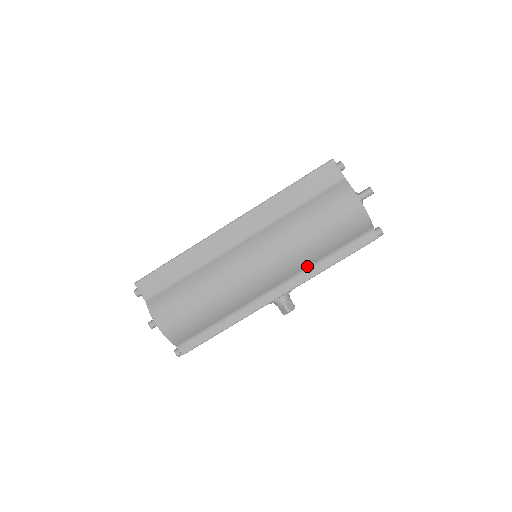
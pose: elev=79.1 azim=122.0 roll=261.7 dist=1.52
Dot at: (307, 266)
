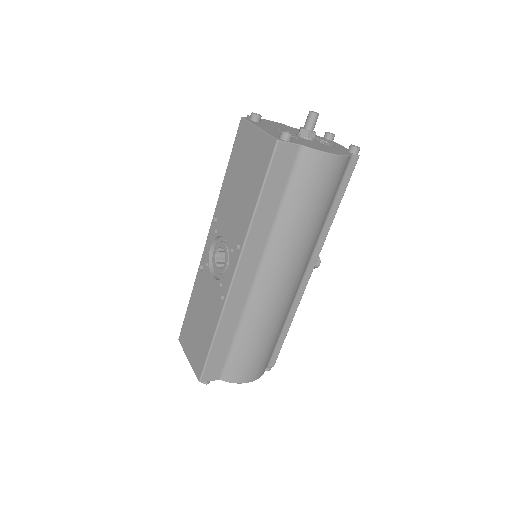
Dot at: occluded
